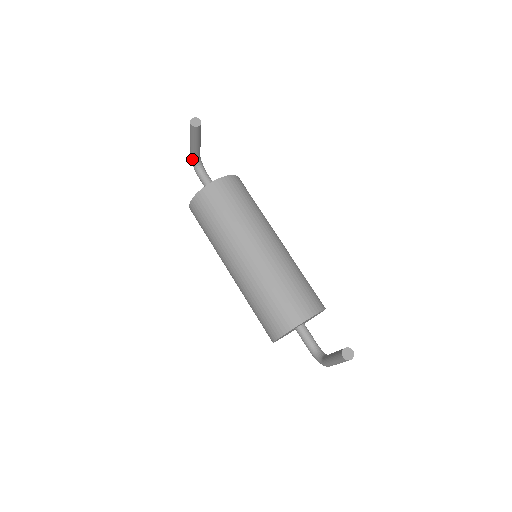
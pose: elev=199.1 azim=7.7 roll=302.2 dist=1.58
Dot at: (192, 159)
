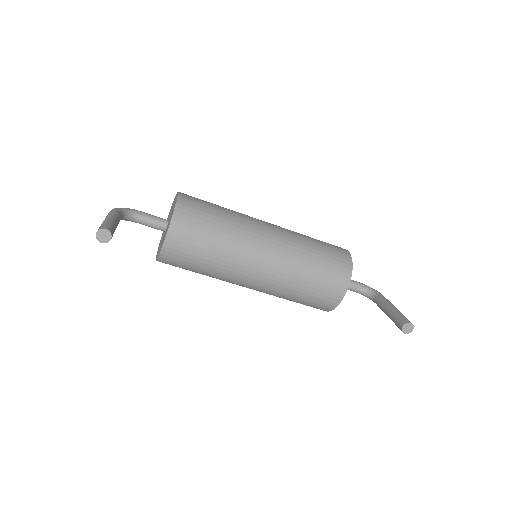
Dot at: occluded
